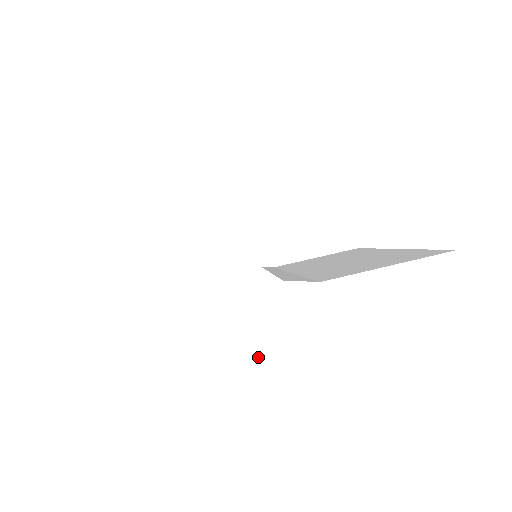
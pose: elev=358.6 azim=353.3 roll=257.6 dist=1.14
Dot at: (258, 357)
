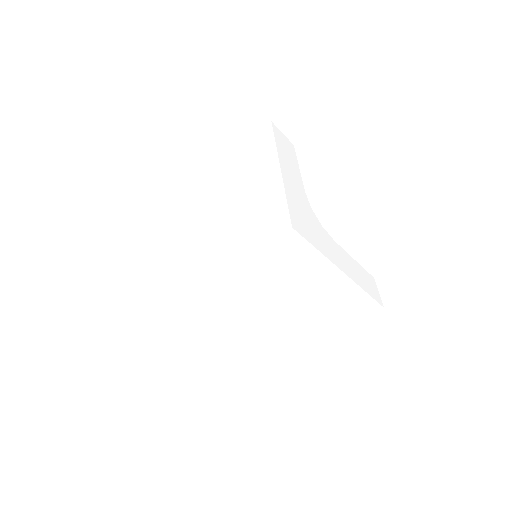
Dot at: (317, 243)
